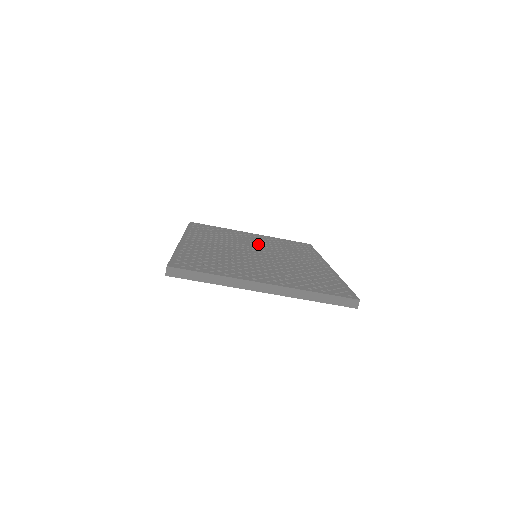
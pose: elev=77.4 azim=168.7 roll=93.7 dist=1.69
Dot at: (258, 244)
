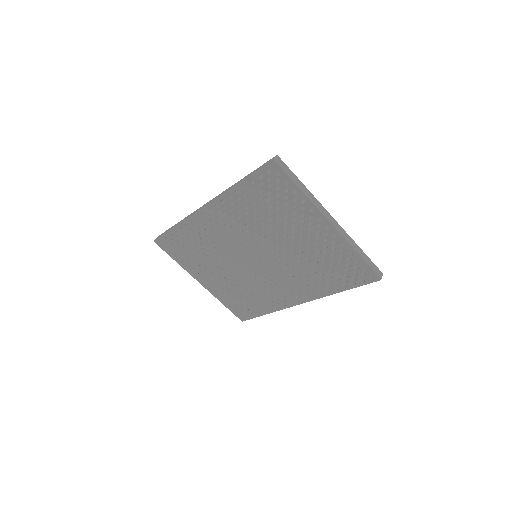
Dot at: occluded
